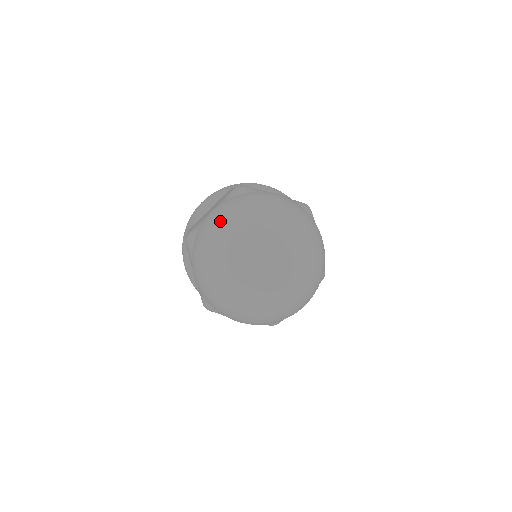
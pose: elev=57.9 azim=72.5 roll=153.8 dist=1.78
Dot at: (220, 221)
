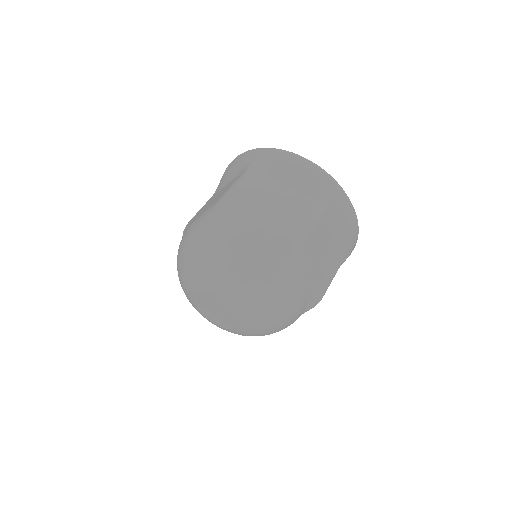
Dot at: (232, 258)
